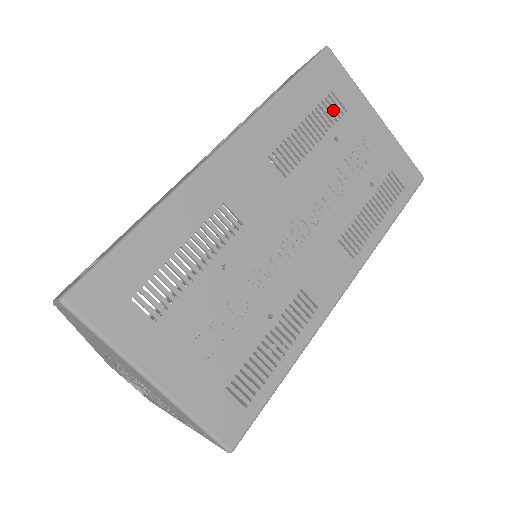
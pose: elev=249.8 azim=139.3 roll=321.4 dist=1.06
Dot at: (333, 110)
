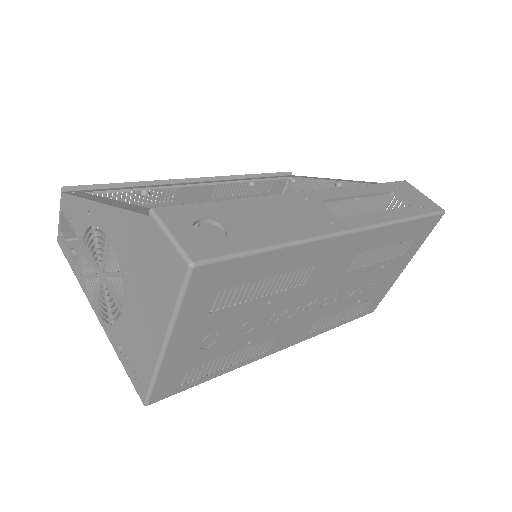
Dot at: (402, 248)
